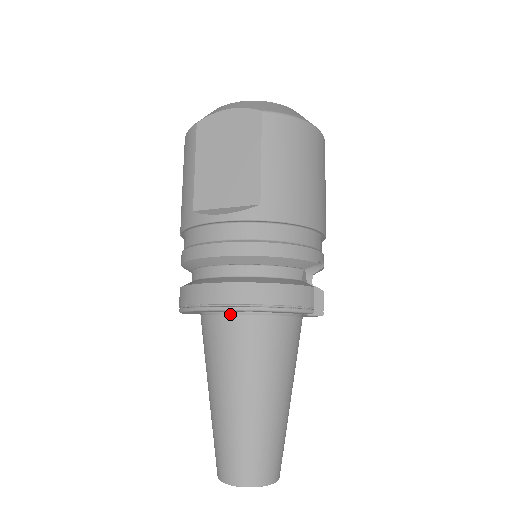
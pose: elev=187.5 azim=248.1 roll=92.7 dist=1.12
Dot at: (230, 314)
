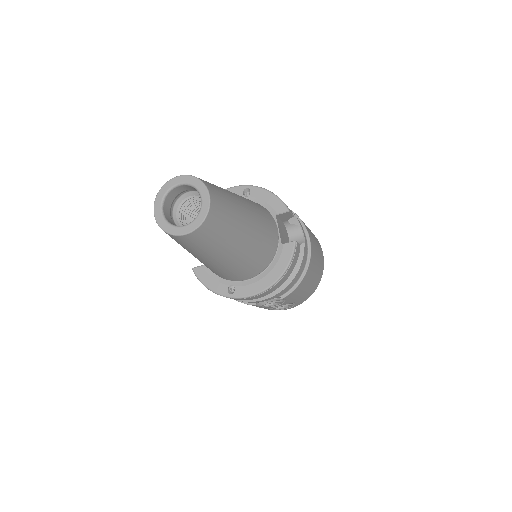
Dot at: occluded
